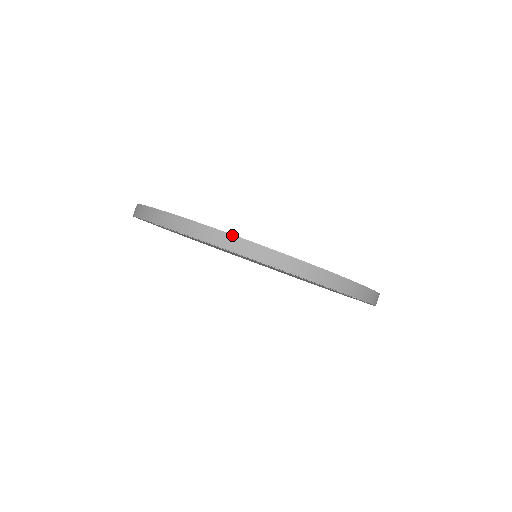
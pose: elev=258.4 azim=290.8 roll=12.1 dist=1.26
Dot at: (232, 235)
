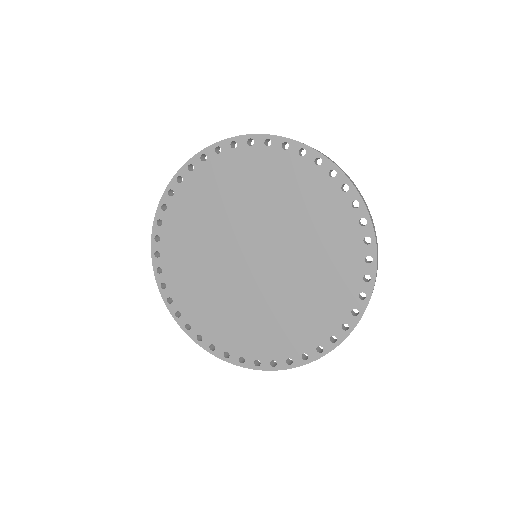
Dot at: (248, 368)
